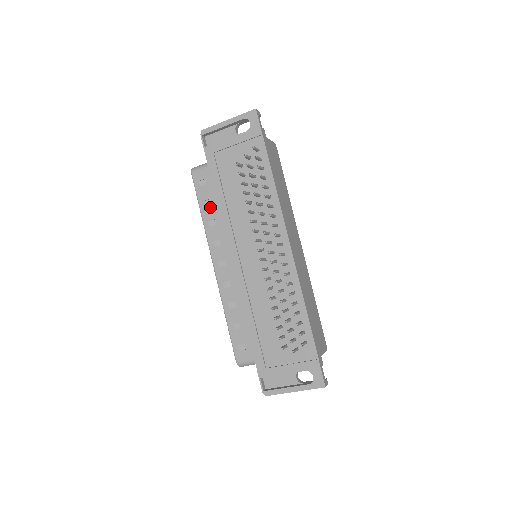
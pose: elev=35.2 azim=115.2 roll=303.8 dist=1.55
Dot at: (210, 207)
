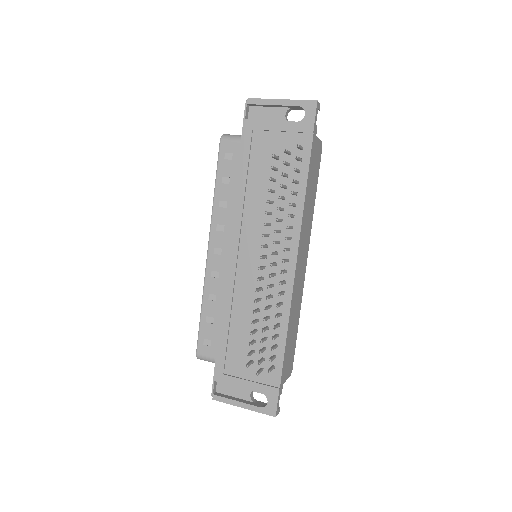
Dot at: (227, 186)
